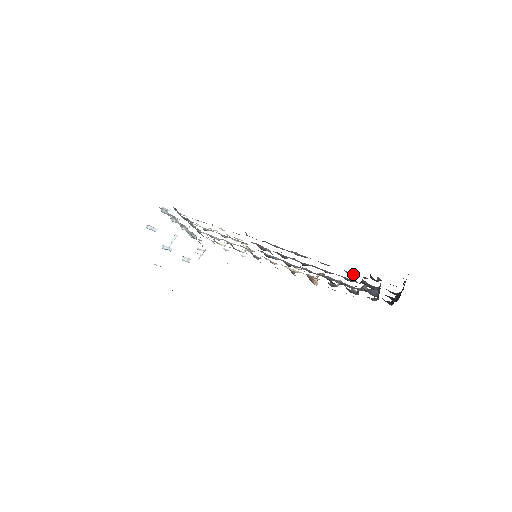
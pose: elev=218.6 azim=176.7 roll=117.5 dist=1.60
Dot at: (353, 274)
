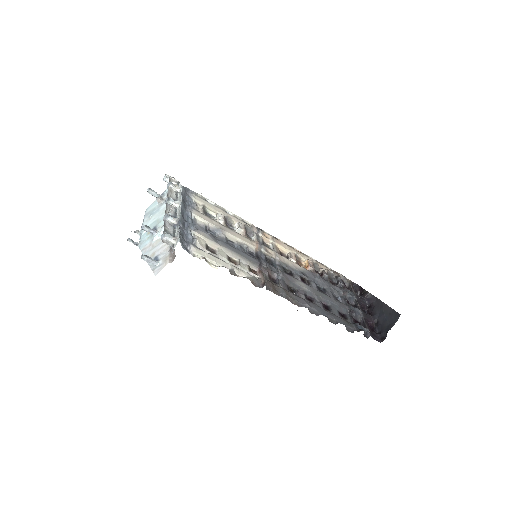
Dot at: (351, 329)
